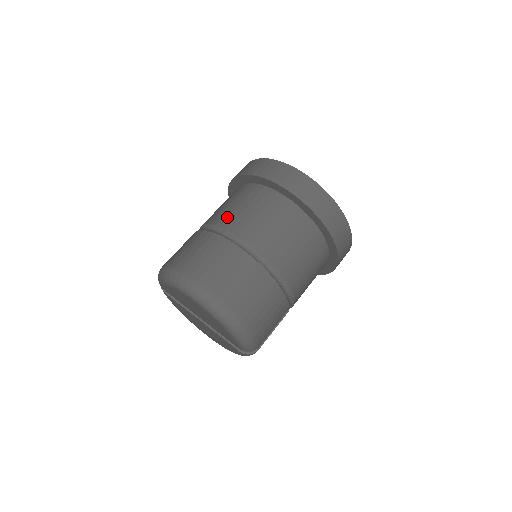
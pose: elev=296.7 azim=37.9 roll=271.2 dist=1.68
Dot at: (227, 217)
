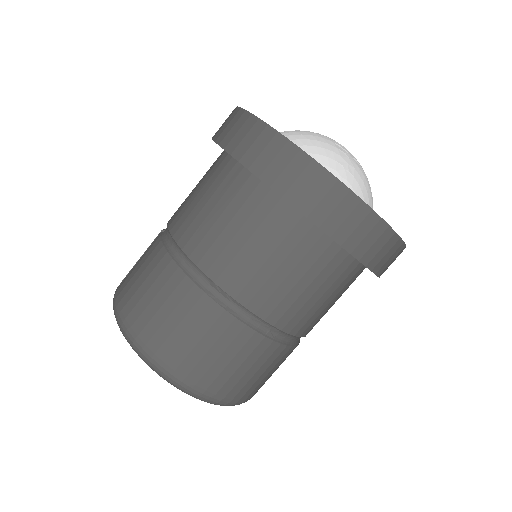
Dot at: (215, 255)
